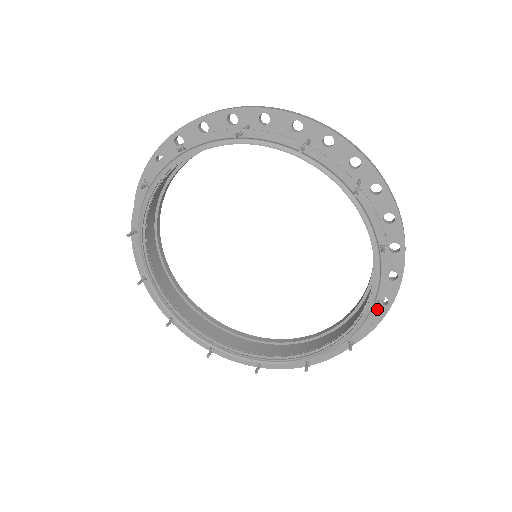
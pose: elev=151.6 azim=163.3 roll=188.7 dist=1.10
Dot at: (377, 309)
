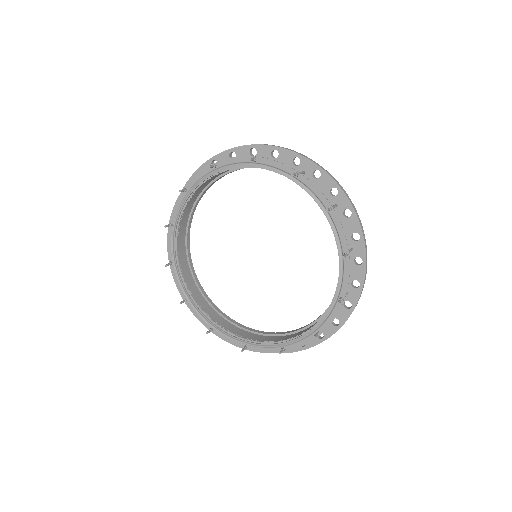
Dot at: occluded
